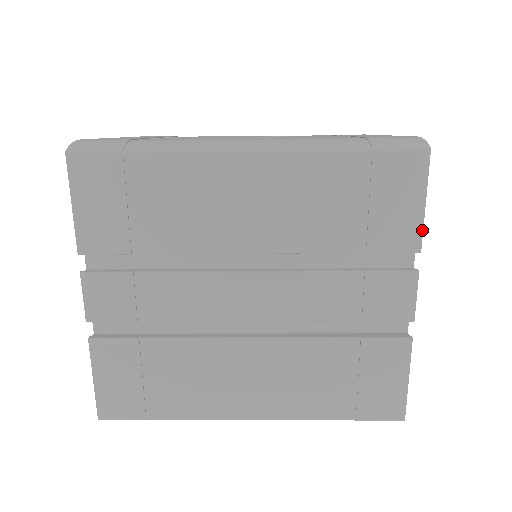
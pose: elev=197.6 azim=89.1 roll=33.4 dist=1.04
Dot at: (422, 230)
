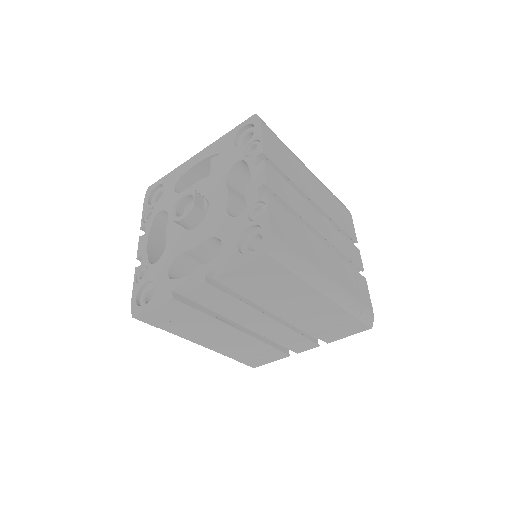
Dot at: occluded
